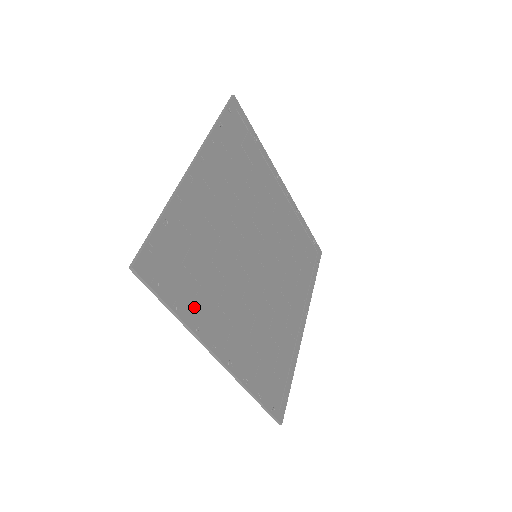
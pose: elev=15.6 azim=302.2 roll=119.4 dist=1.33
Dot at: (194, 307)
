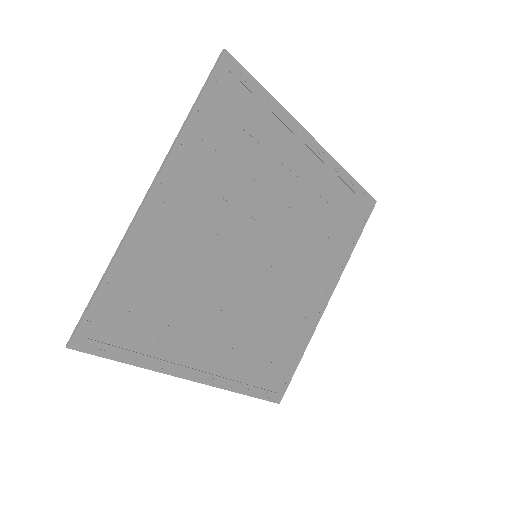
Dot at: (157, 348)
